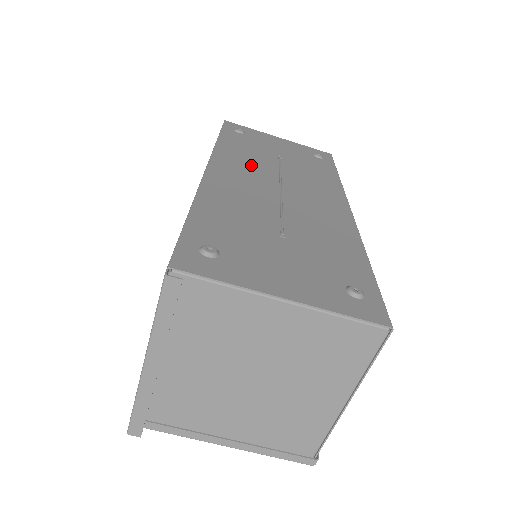
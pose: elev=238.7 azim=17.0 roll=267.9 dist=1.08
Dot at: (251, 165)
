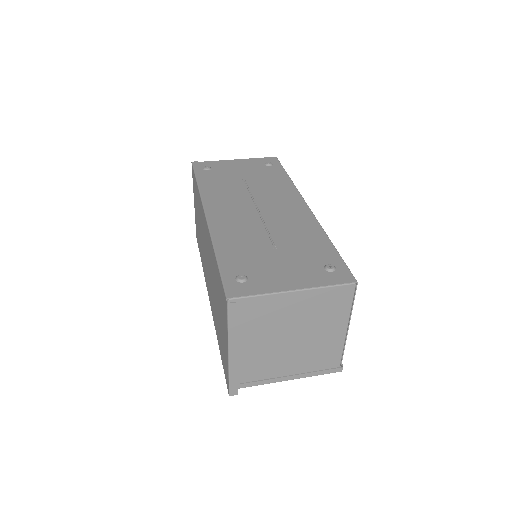
Dot at: (230, 198)
